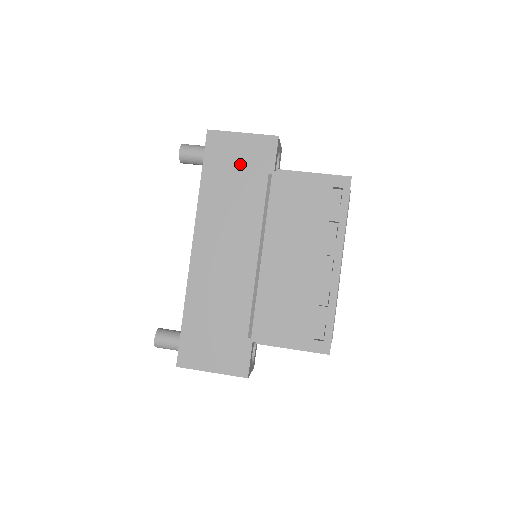
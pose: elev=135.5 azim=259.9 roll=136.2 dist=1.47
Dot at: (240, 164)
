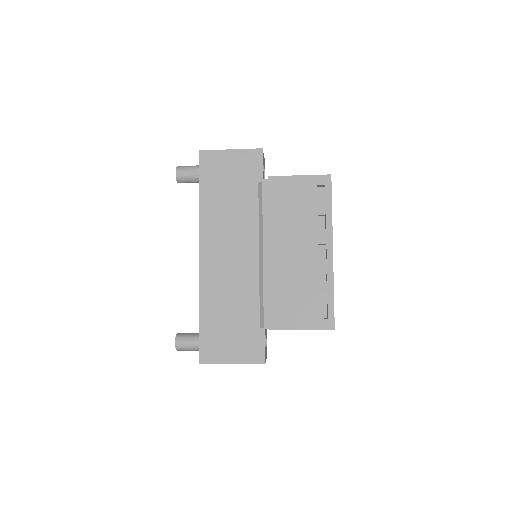
Dot at: (232, 177)
